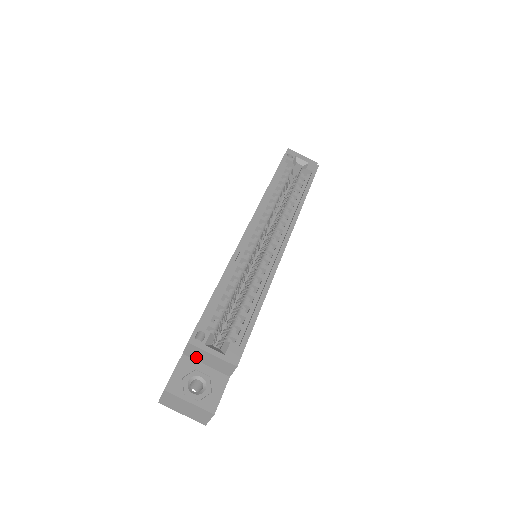
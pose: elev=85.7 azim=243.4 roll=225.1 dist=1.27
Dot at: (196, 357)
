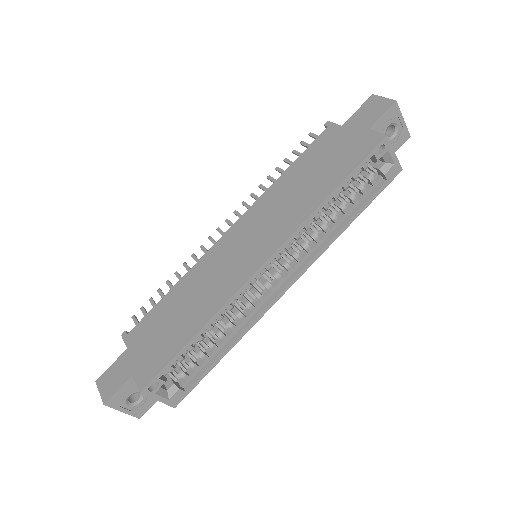
Dot at: occluded
